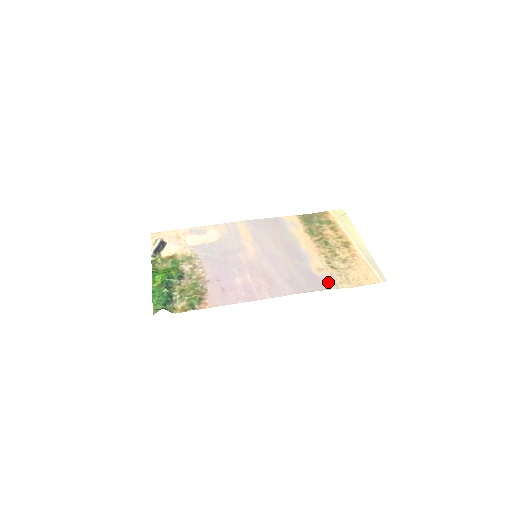
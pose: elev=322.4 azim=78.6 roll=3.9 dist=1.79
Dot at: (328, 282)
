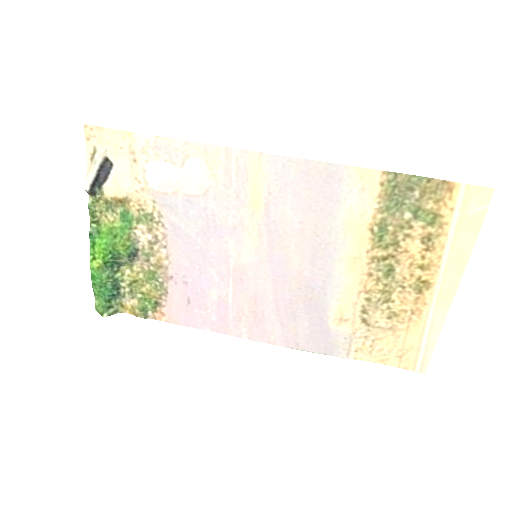
Dot at: (339, 345)
